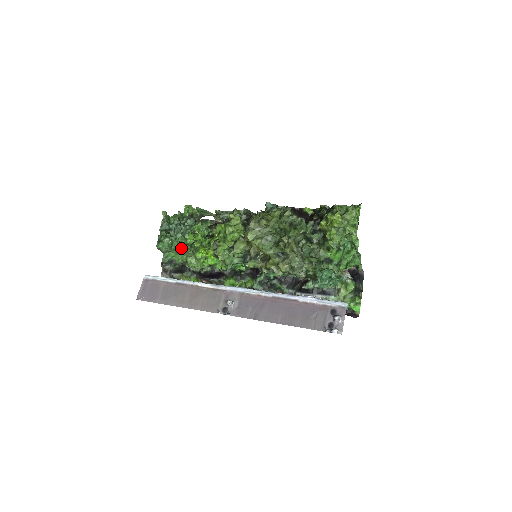
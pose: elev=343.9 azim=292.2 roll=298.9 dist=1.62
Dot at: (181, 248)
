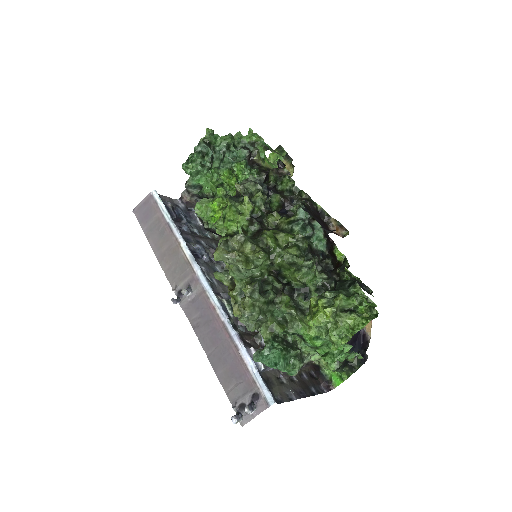
Dot at: (207, 182)
